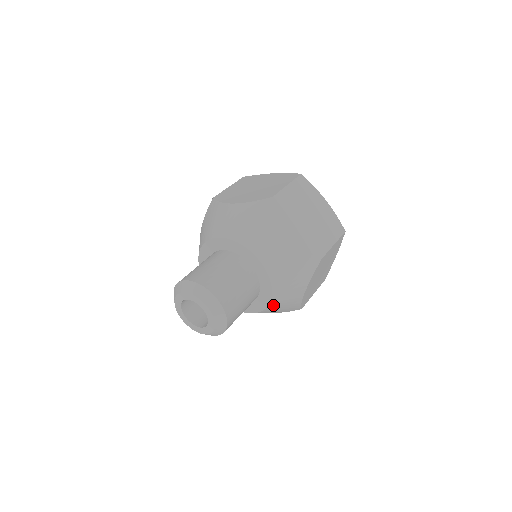
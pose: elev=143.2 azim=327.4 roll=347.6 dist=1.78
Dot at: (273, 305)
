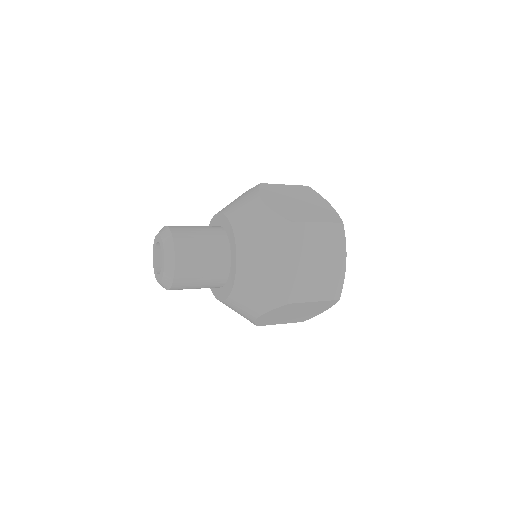
Dot at: (228, 303)
